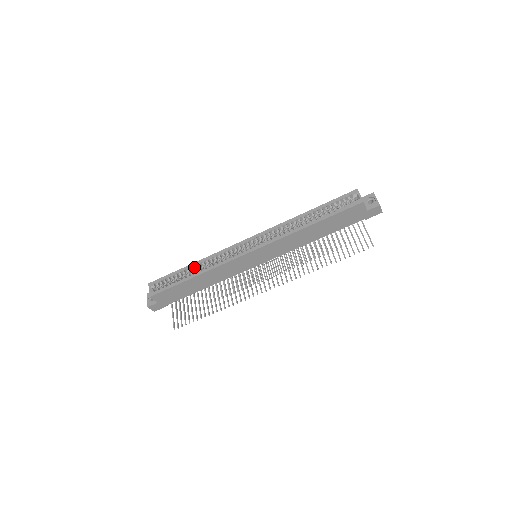
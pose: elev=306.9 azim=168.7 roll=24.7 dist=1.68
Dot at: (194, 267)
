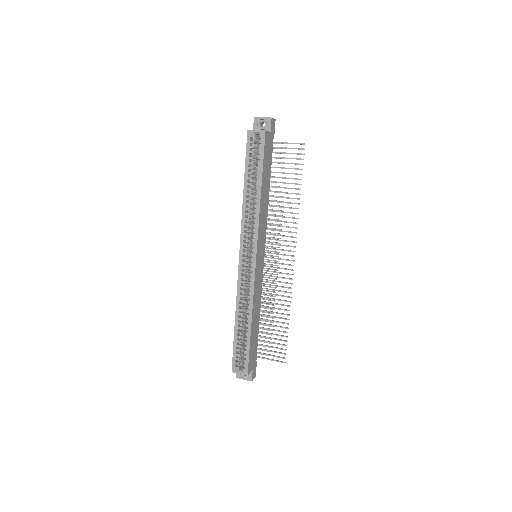
Dot at: (239, 320)
